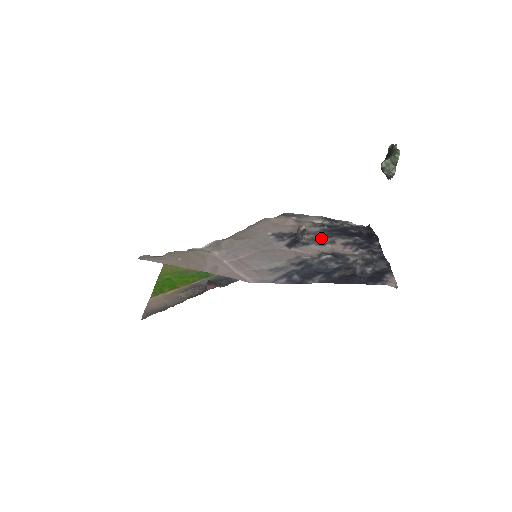
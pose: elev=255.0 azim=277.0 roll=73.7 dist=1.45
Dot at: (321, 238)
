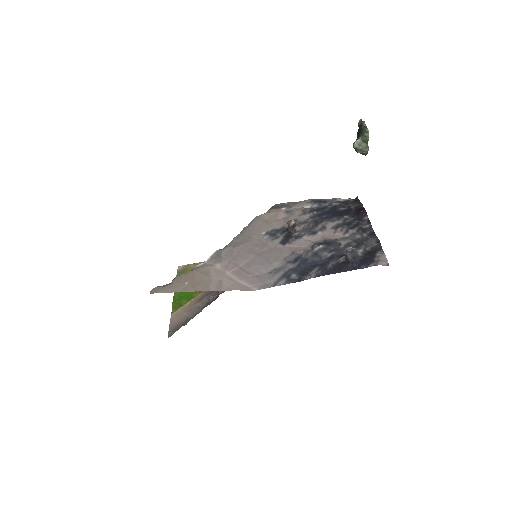
Dot at: (312, 226)
